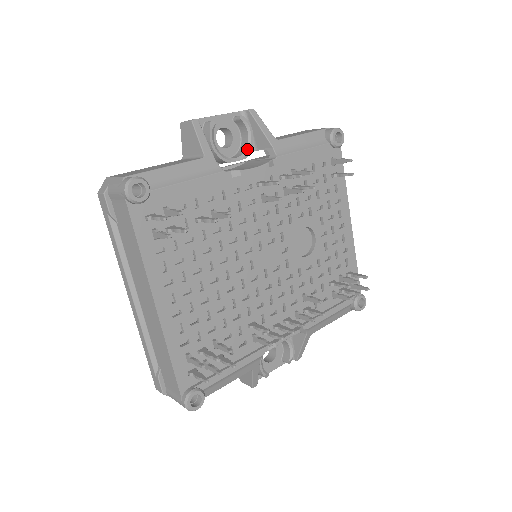
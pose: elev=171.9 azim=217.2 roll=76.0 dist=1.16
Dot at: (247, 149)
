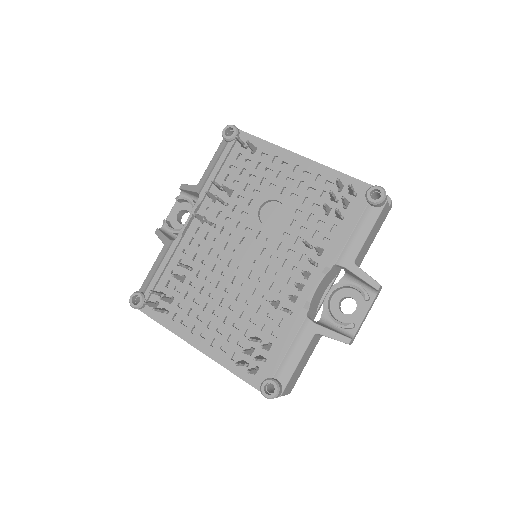
Dot at: occluded
